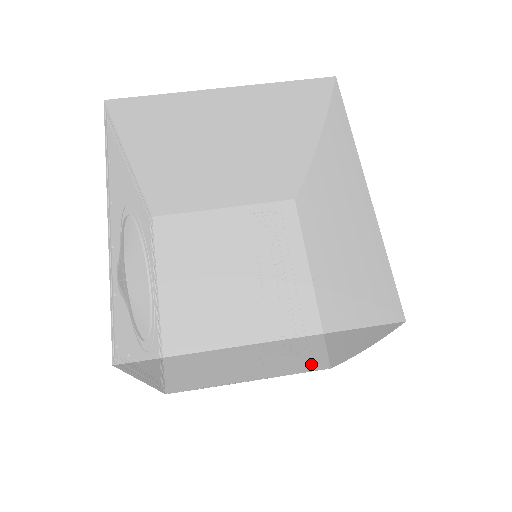
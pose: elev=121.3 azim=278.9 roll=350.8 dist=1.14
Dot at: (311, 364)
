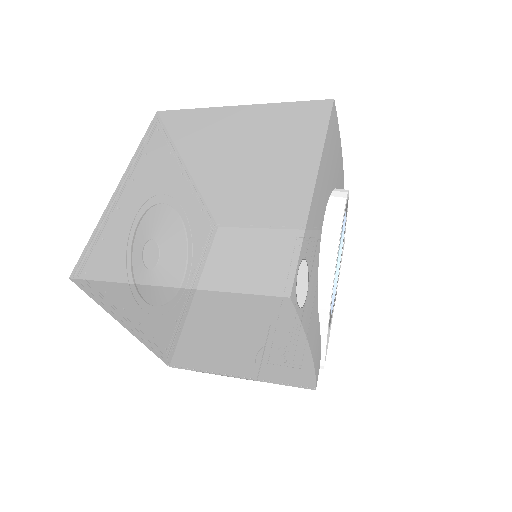
Dot at: (276, 365)
